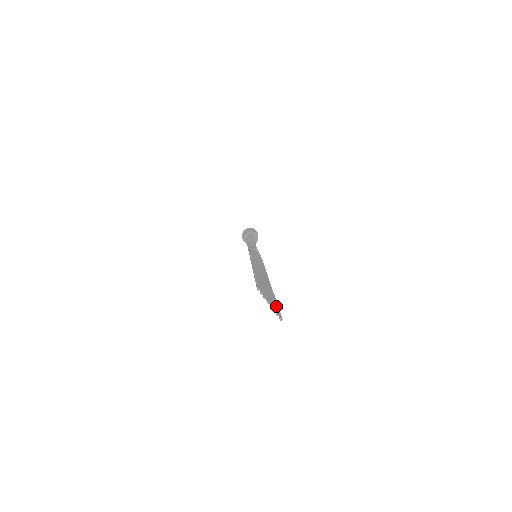
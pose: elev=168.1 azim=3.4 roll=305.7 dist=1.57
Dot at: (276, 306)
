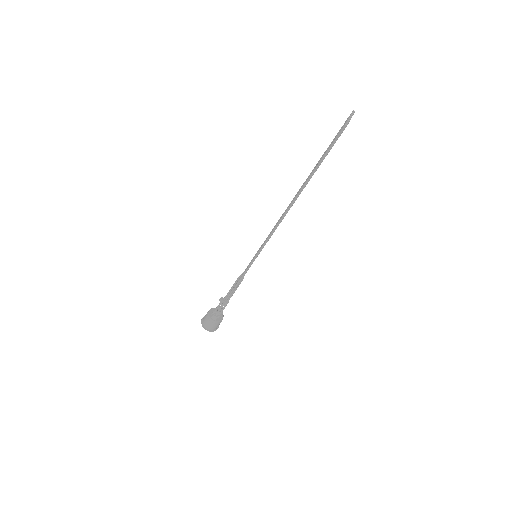
Dot at: occluded
